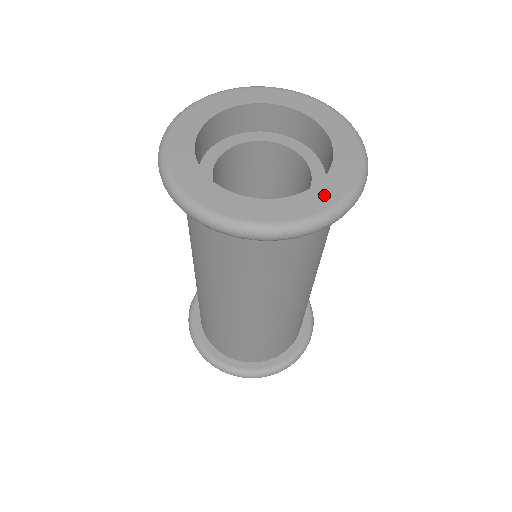
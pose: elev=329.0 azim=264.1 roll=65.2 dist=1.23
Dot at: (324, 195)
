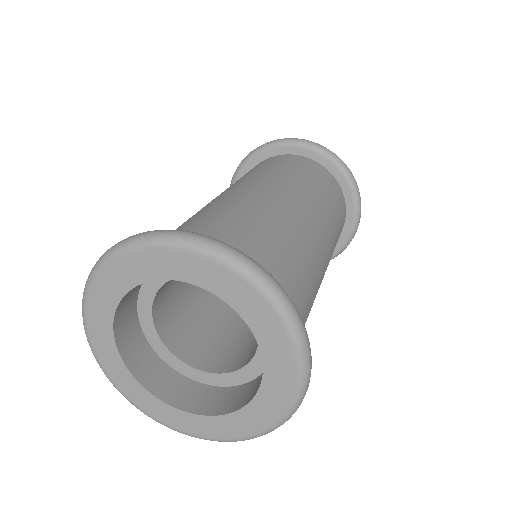
Dot at: (220, 428)
